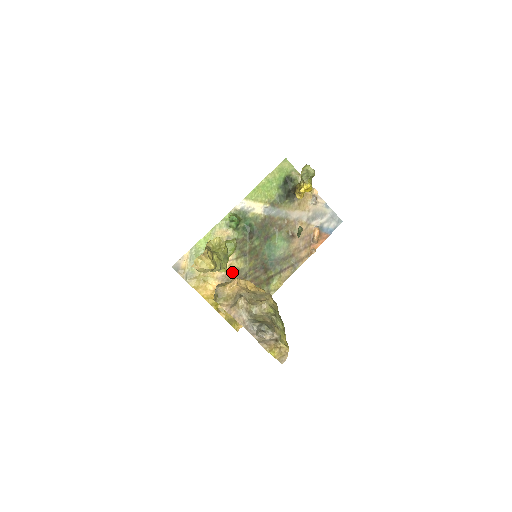
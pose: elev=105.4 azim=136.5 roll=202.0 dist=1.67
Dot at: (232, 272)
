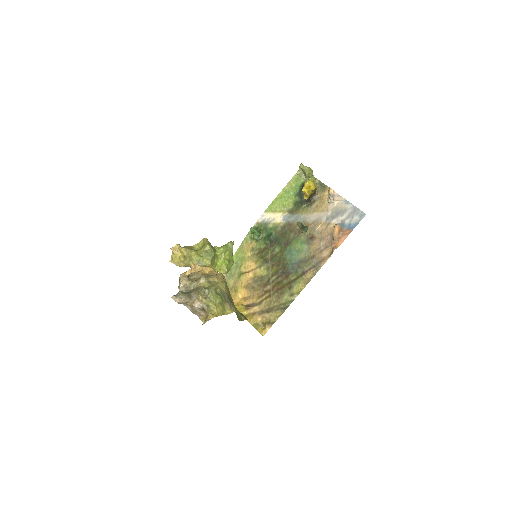
Dot at: (256, 280)
